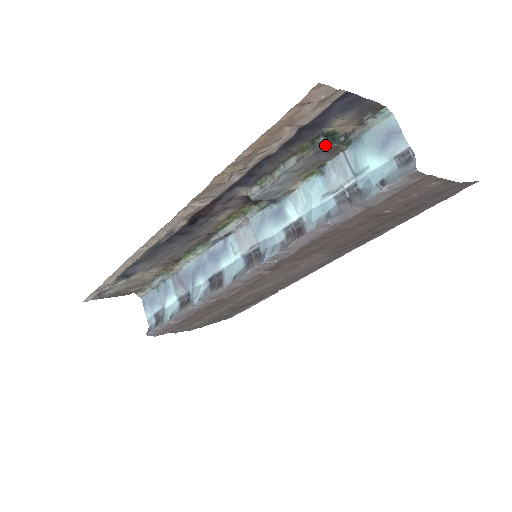
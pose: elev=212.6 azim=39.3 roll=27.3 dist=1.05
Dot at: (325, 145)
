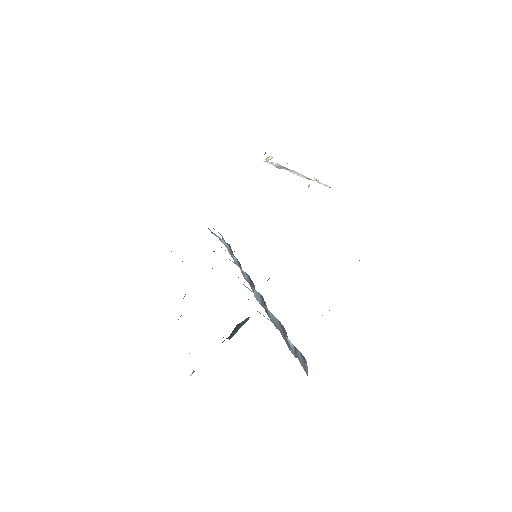
Dot at: (233, 335)
